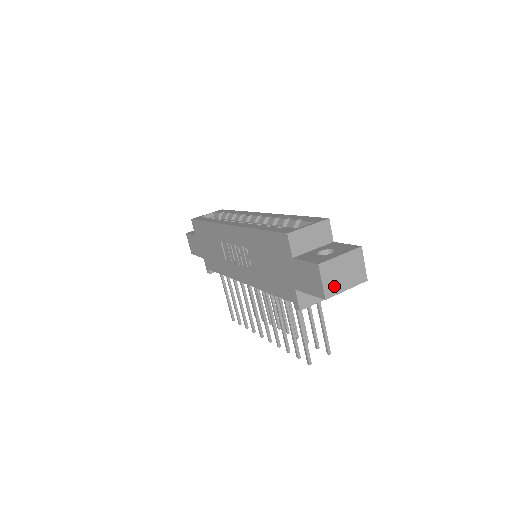
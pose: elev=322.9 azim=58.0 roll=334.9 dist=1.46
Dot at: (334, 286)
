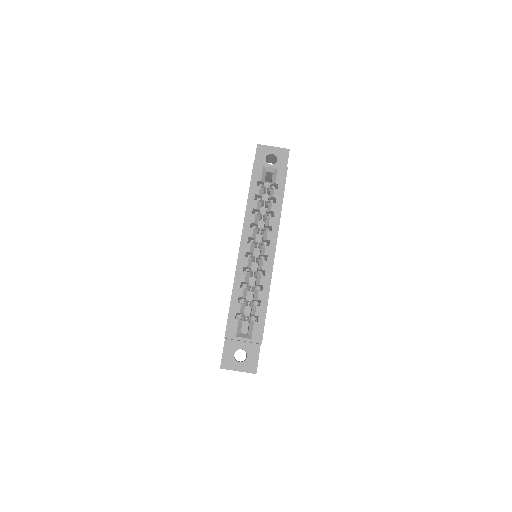
Dot at: occluded
